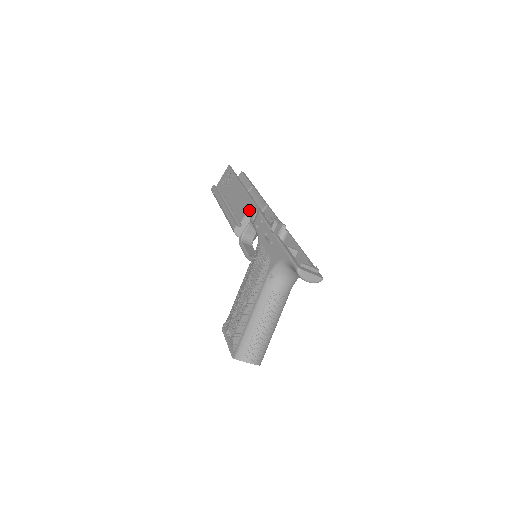
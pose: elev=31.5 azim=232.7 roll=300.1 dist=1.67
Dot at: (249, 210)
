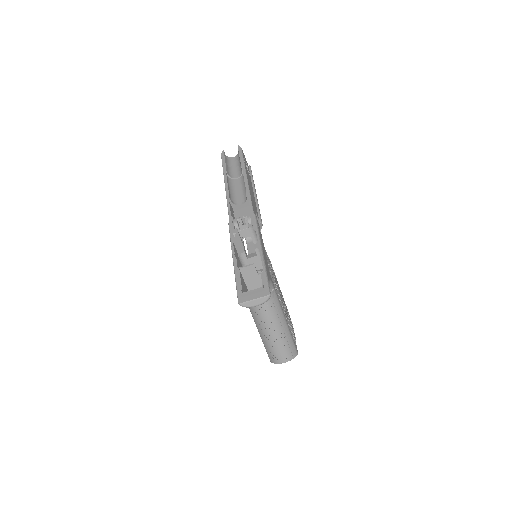
Dot at: occluded
